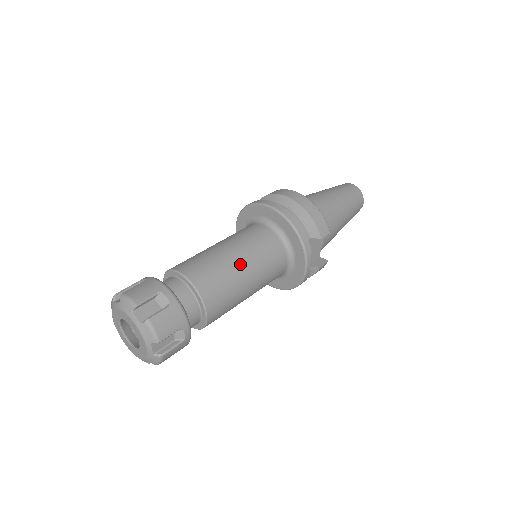
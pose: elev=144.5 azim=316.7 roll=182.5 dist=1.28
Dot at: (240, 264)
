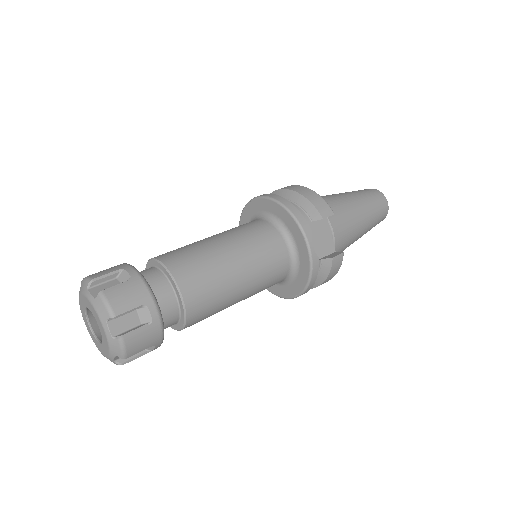
Dot at: (223, 247)
